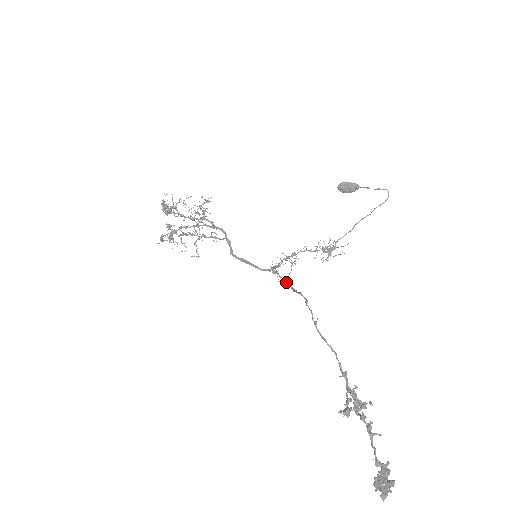
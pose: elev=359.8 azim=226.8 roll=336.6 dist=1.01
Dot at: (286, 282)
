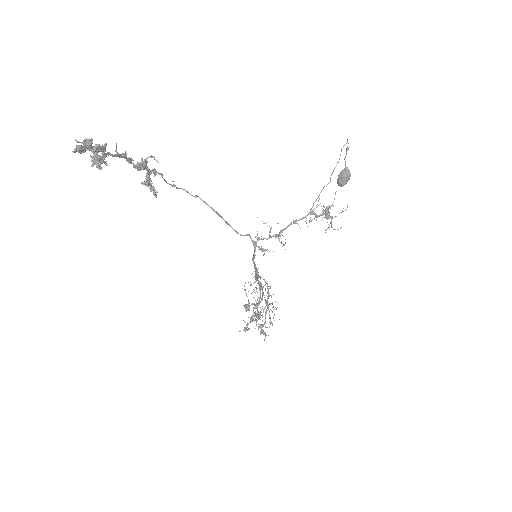
Dot at: (225, 222)
